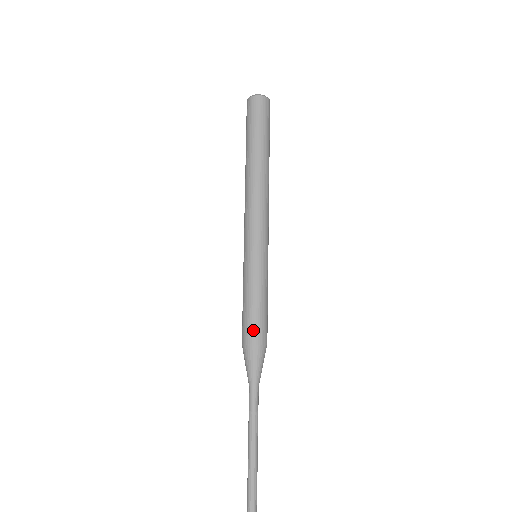
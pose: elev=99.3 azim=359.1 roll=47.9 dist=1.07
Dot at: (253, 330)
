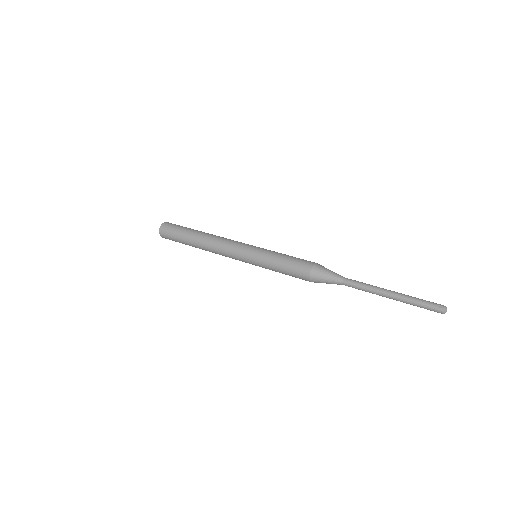
Dot at: (305, 261)
